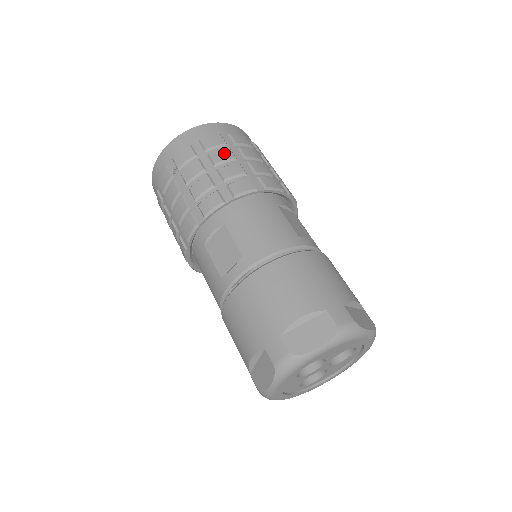
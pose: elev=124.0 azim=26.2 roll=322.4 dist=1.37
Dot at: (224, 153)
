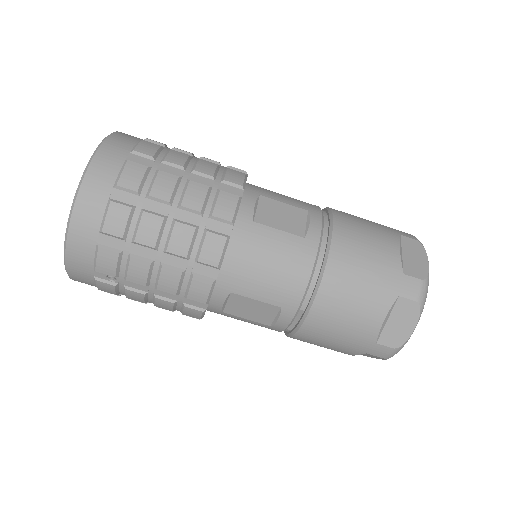
Dot at: (147, 225)
